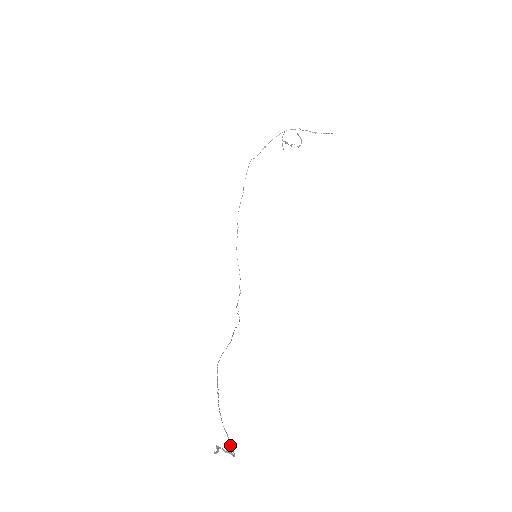
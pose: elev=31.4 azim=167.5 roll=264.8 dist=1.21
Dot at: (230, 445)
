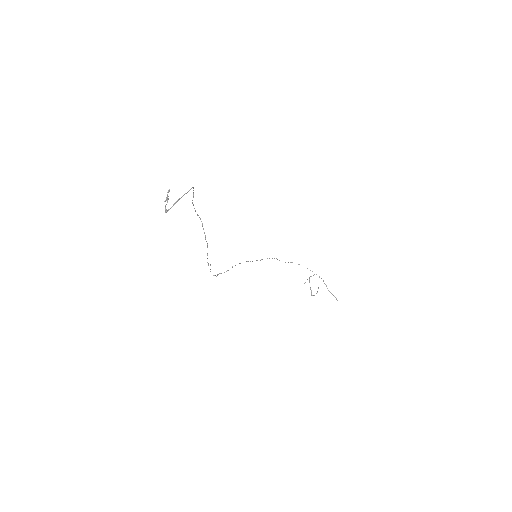
Dot at: (180, 198)
